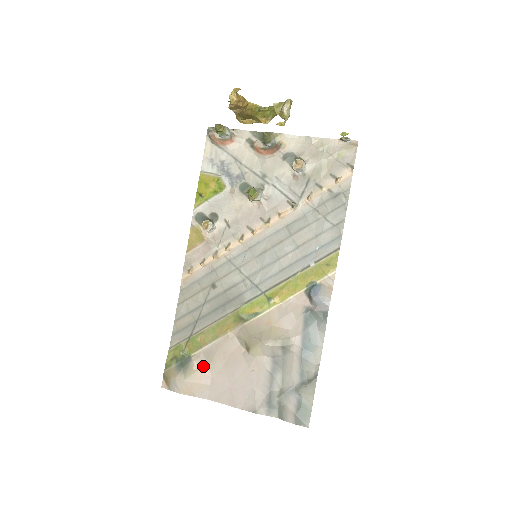
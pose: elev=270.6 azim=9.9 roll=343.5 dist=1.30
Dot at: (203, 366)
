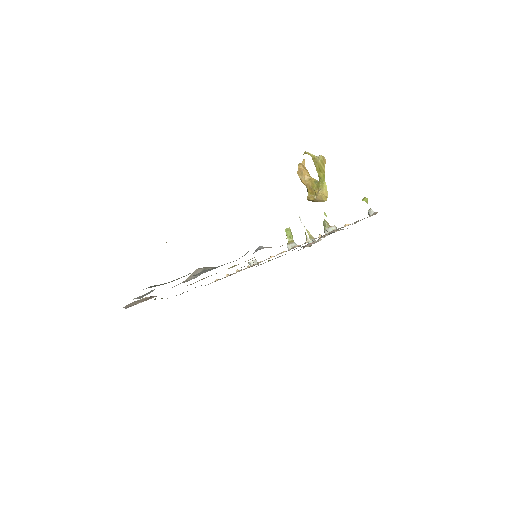
Dot at: (153, 297)
